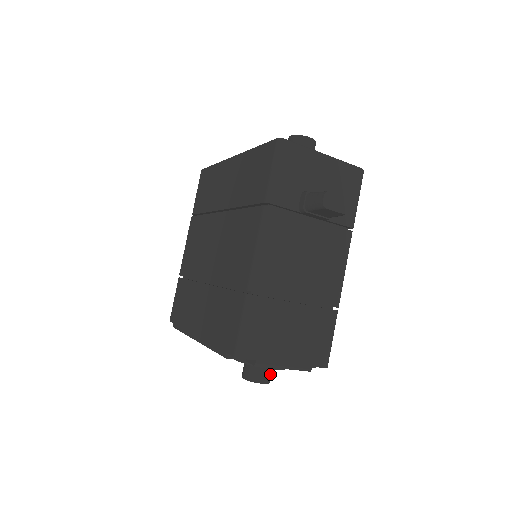
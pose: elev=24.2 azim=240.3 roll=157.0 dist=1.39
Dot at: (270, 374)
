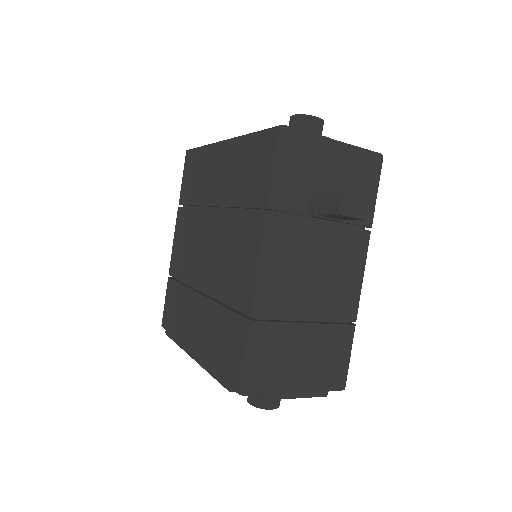
Dot at: occluded
